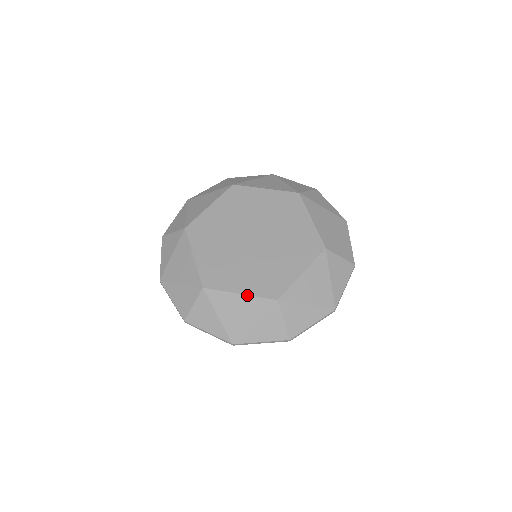
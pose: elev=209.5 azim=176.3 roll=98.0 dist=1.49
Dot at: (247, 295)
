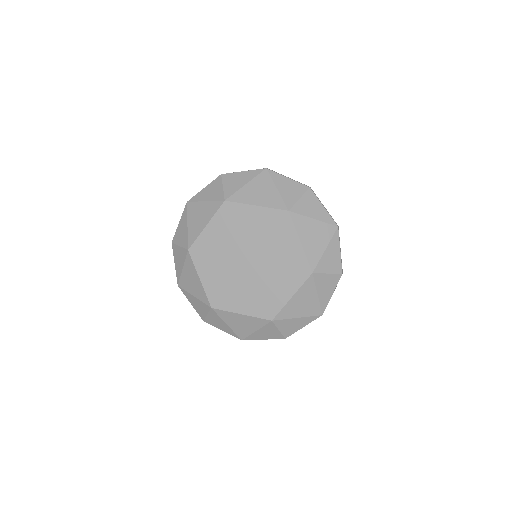
Dot at: (247, 315)
